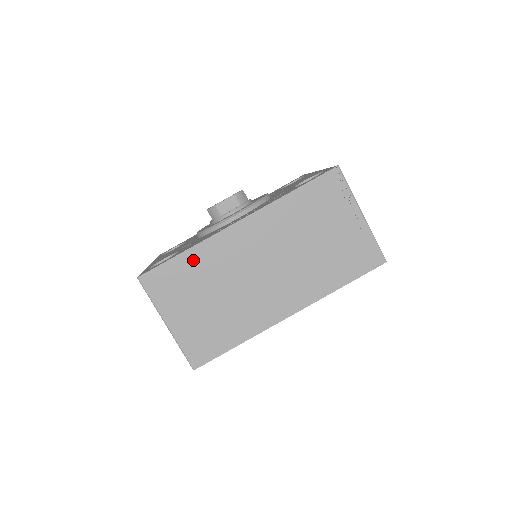
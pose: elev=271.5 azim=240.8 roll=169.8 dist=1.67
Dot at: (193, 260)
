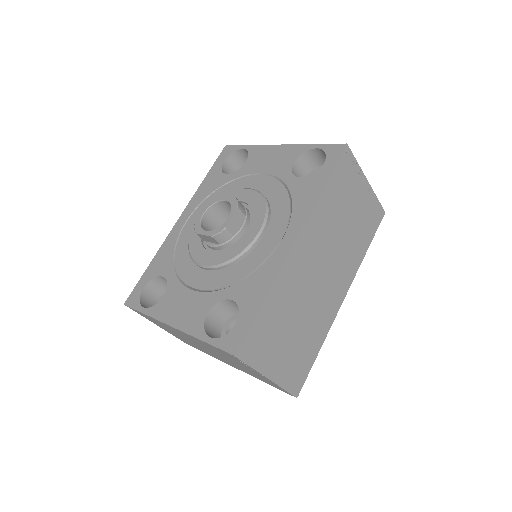
Dot at: (273, 303)
